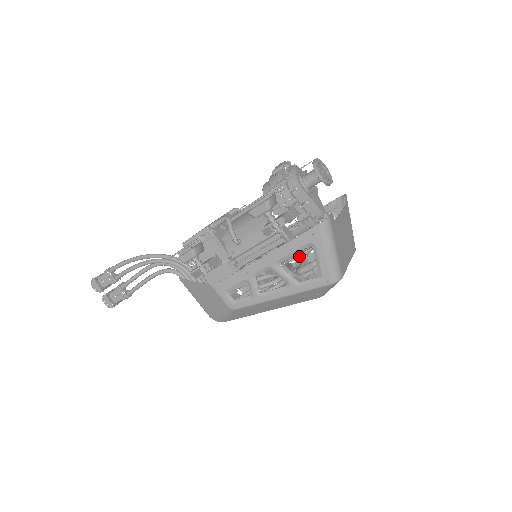
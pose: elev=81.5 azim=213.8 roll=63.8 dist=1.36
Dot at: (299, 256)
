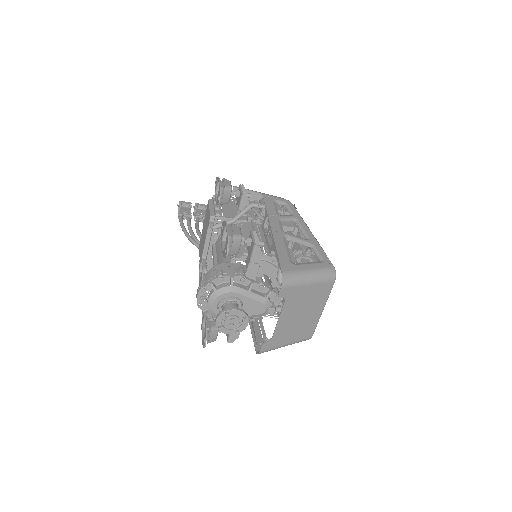
Dot at: (302, 226)
